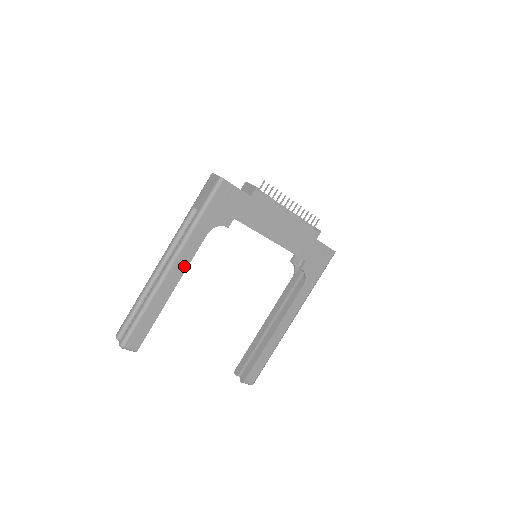
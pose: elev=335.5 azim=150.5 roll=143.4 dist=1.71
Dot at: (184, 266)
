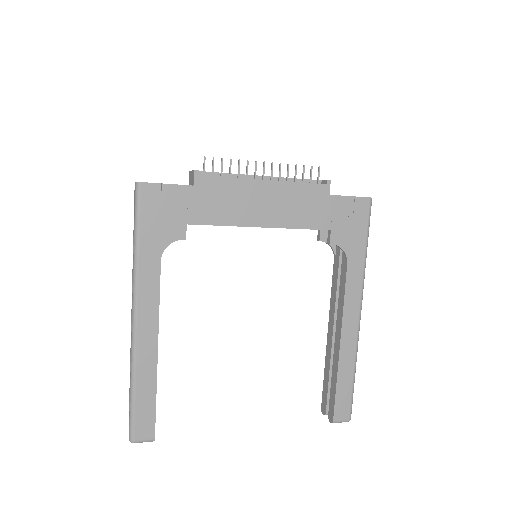
Dot at: (154, 313)
